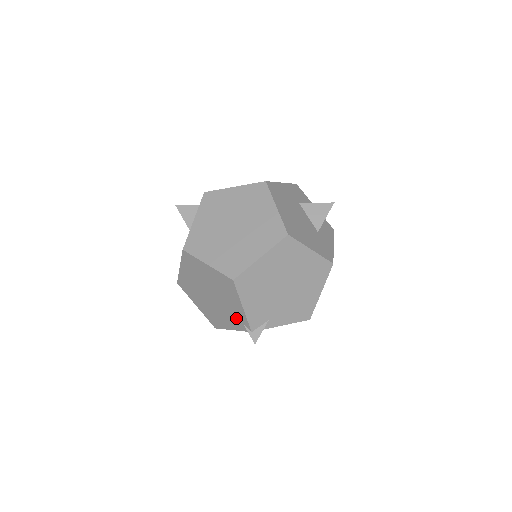
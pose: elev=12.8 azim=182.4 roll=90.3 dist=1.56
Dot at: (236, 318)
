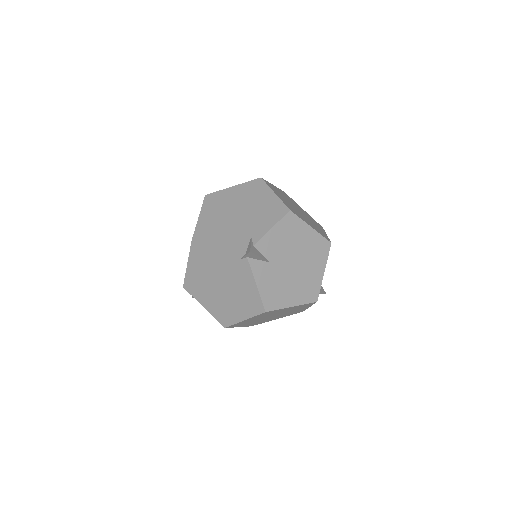
Dot at: (236, 266)
